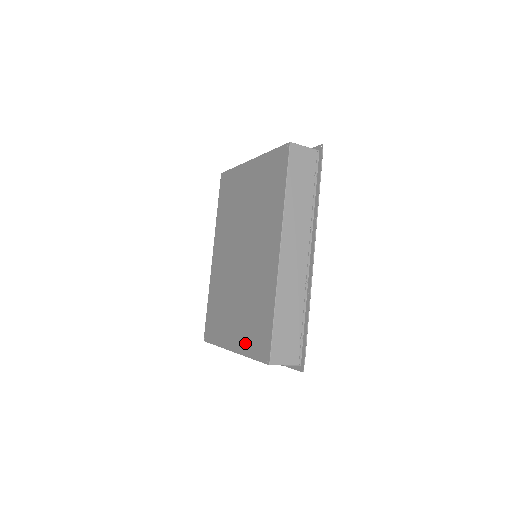
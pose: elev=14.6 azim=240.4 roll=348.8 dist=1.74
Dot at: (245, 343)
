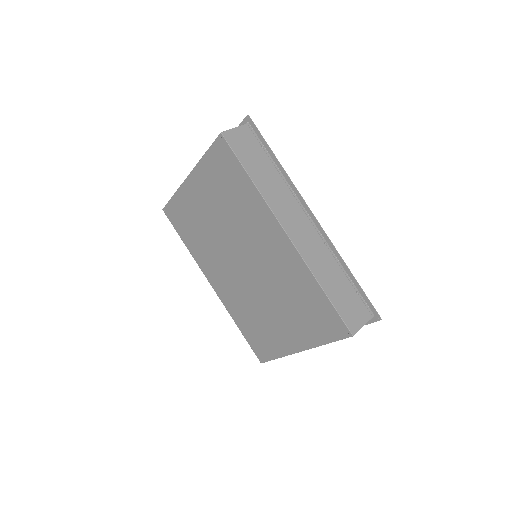
Dot at: (310, 335)
